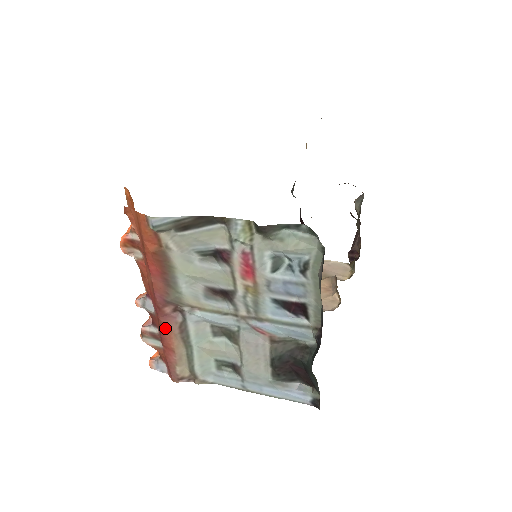
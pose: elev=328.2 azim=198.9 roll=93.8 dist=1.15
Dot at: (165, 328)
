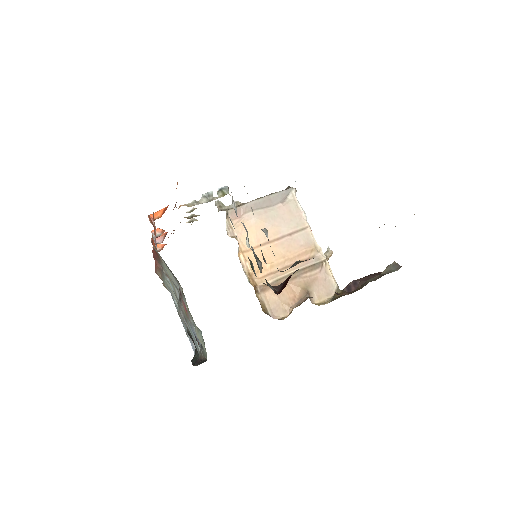
Dot at: (155, 260)
